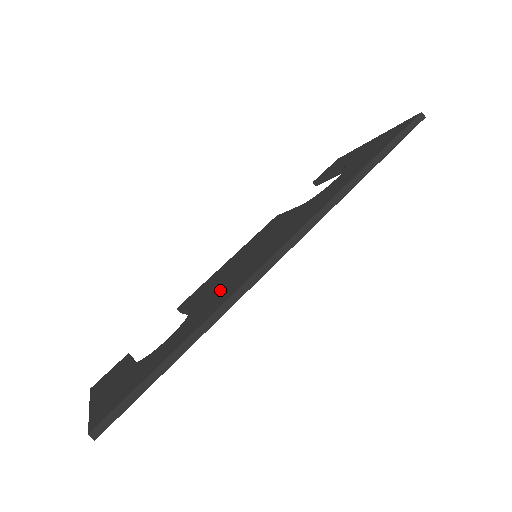
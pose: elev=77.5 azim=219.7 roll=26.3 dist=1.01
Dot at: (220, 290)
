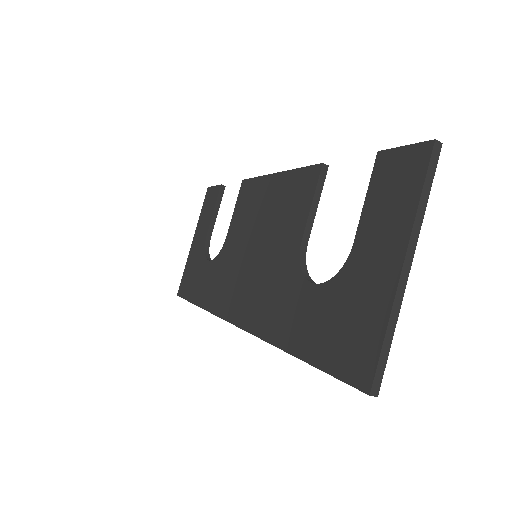
Dot at: (226, 271)
